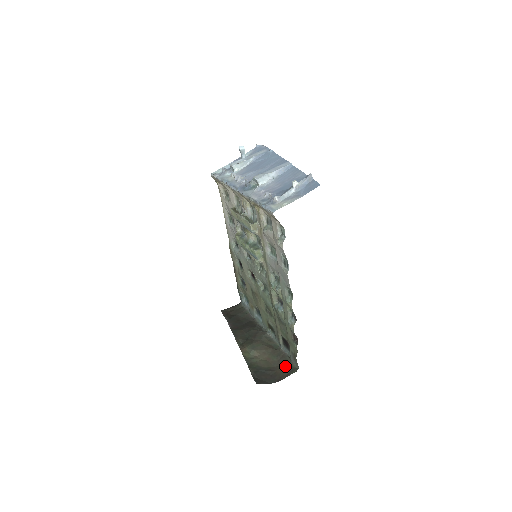
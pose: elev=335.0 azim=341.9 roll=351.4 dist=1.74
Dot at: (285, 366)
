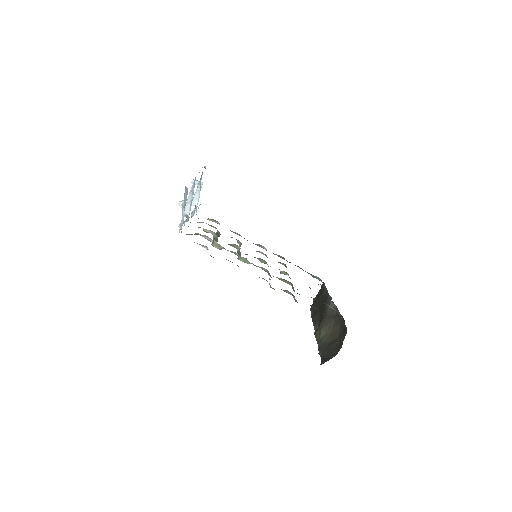
Dot at: (342, 331)
